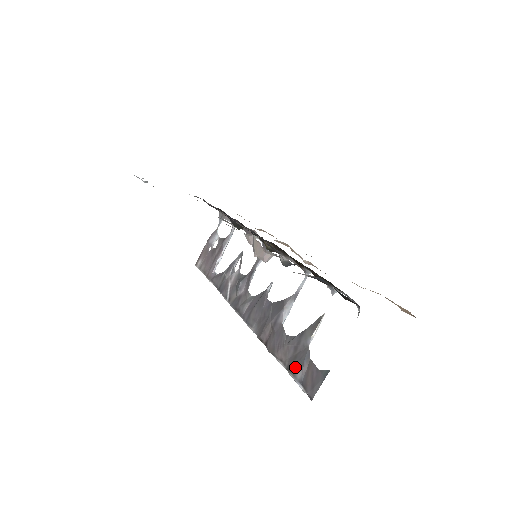
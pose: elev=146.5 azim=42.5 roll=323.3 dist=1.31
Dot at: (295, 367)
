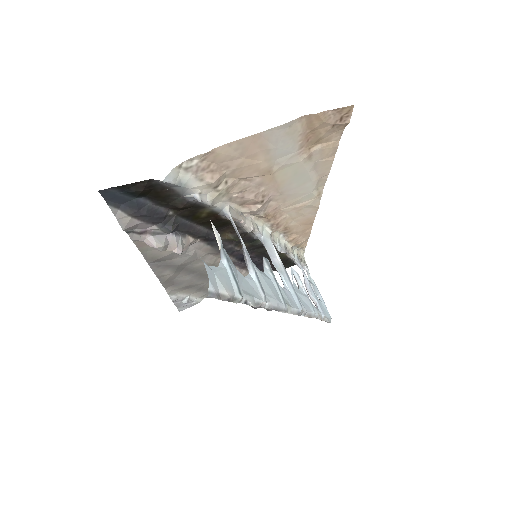
Dot at: occluded
